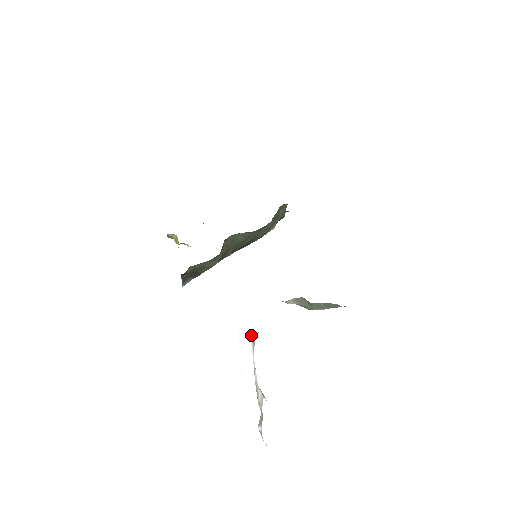
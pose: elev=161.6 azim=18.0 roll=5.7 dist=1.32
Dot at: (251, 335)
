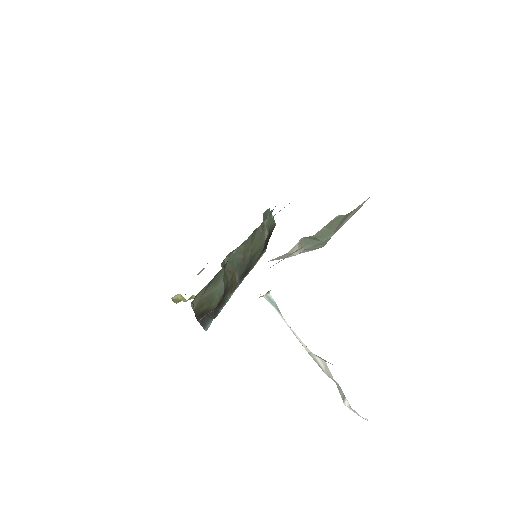
Dot at: (267, 298)
